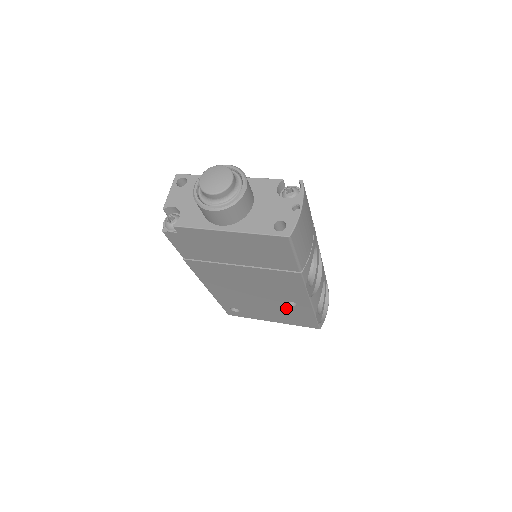
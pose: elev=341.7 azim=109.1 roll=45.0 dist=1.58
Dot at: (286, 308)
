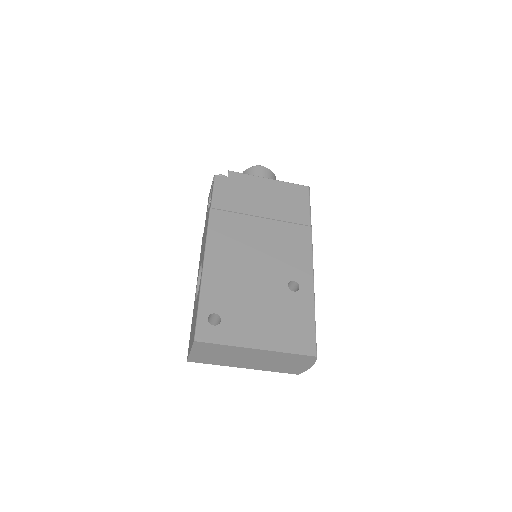
Dot at: (285, 299)
